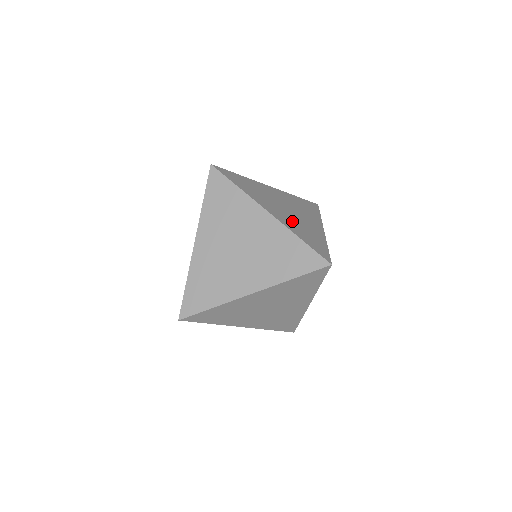
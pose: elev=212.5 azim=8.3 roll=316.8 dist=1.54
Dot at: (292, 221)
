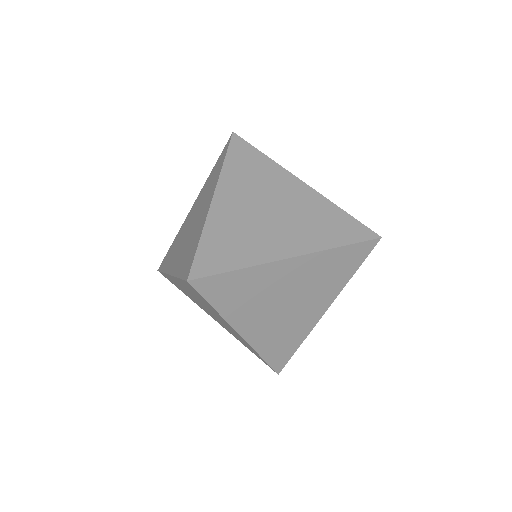
Dot at: occluded
